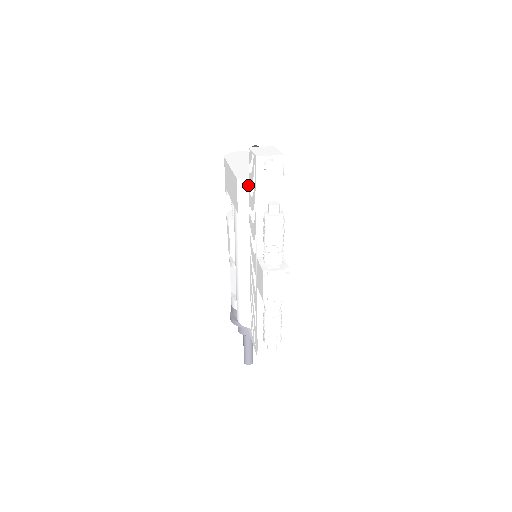
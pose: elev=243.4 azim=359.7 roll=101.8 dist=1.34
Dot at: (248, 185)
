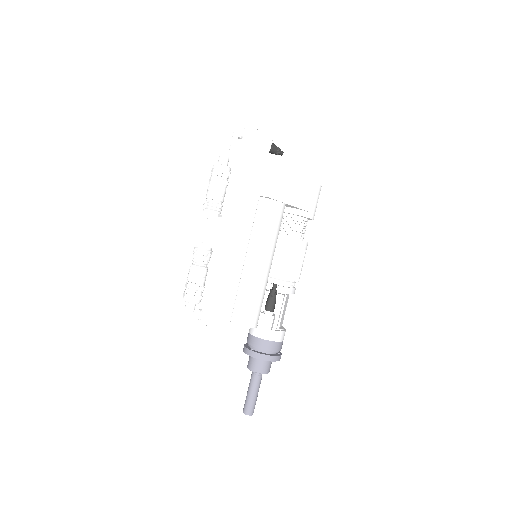
Dot at: occluded
